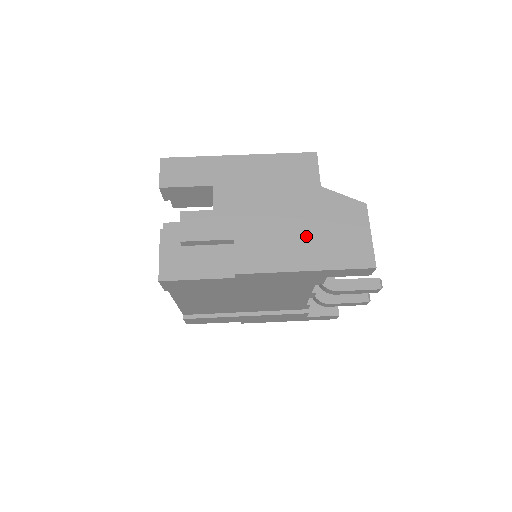
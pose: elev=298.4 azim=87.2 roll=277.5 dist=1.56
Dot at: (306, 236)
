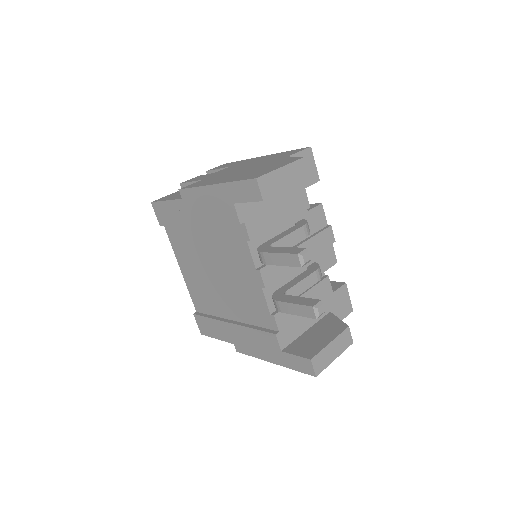
Dot at: (240, 173)
